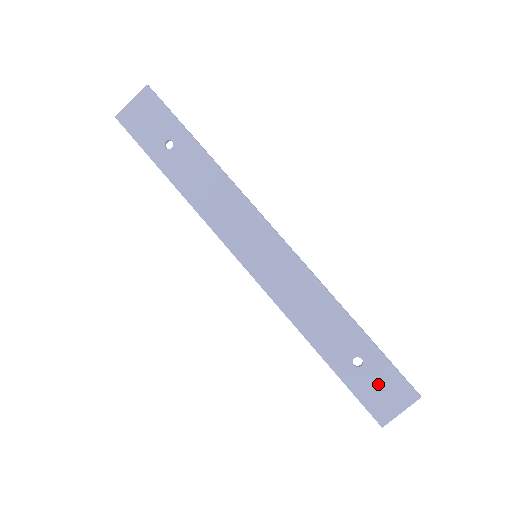
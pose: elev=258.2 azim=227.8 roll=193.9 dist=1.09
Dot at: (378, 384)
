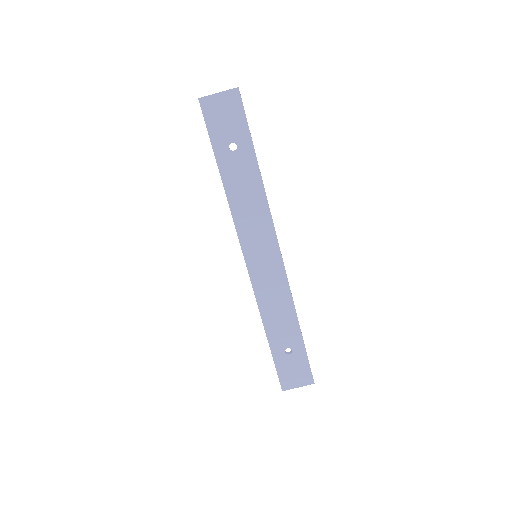
Dot at: (294, 368)
